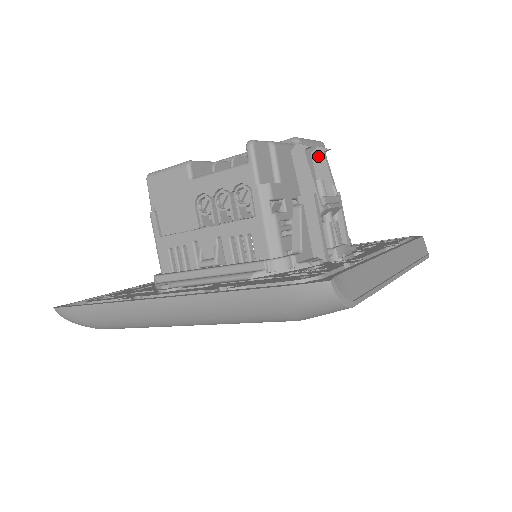
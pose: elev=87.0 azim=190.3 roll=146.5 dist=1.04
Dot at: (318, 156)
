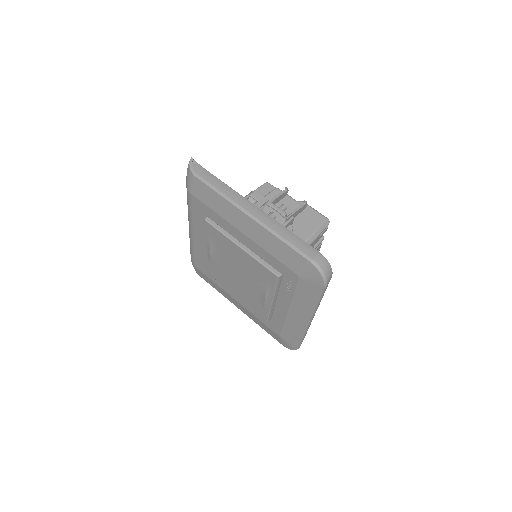
Dot at: occluded
